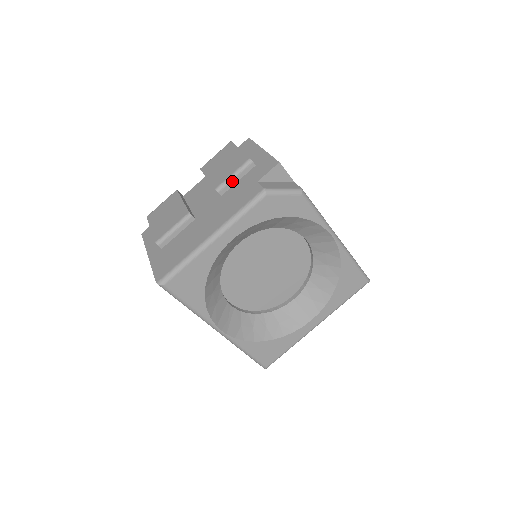
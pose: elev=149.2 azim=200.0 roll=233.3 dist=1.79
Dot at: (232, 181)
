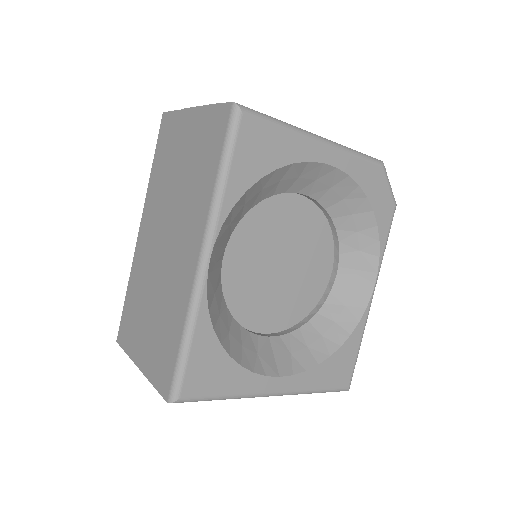
Dot at: occluded
